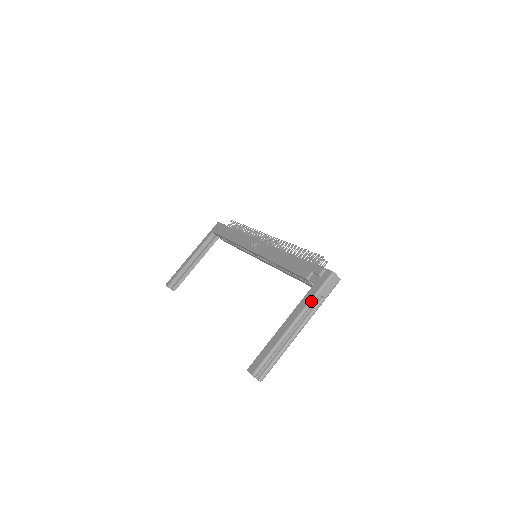
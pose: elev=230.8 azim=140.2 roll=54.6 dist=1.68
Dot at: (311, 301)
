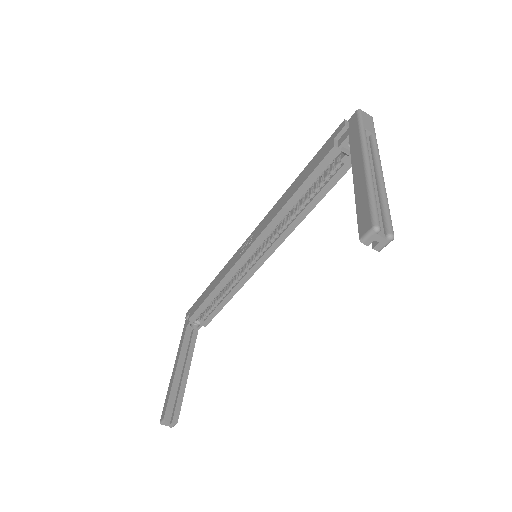
Dot at: (362, 136)
